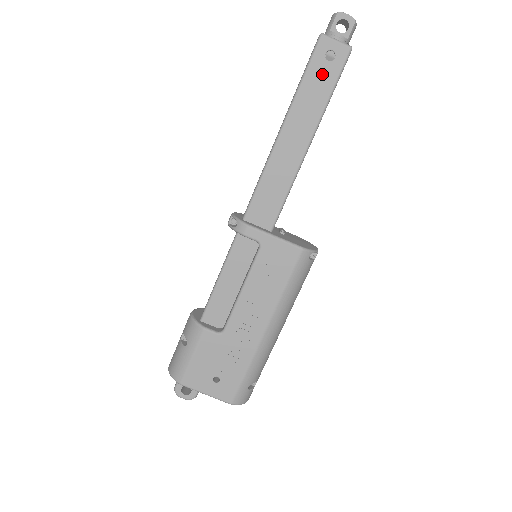
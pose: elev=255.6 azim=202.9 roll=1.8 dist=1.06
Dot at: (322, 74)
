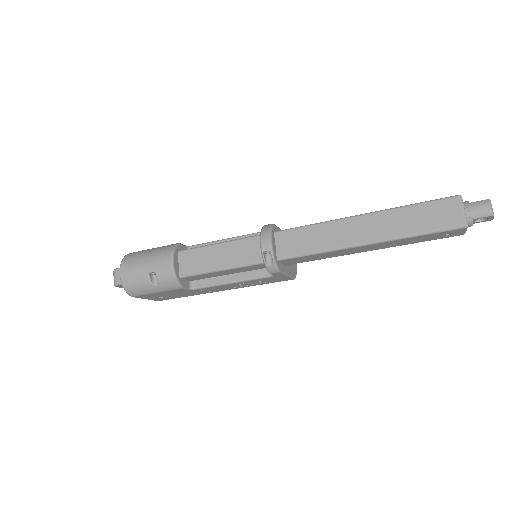
Dot at: (432, 237)
